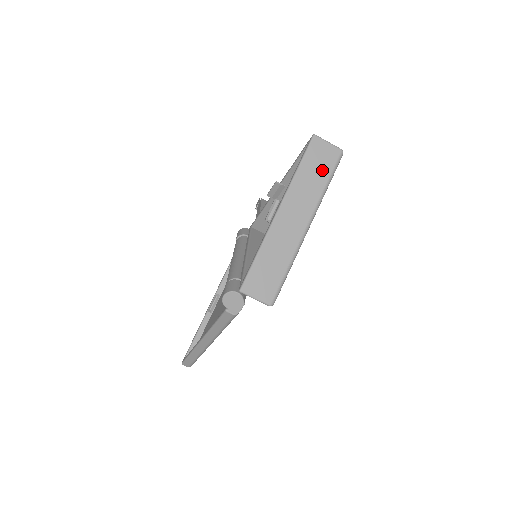
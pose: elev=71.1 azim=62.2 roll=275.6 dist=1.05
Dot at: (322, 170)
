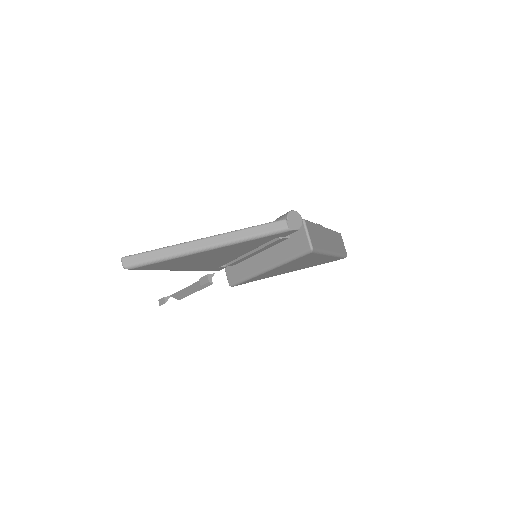
Dot at: (341, 247)
